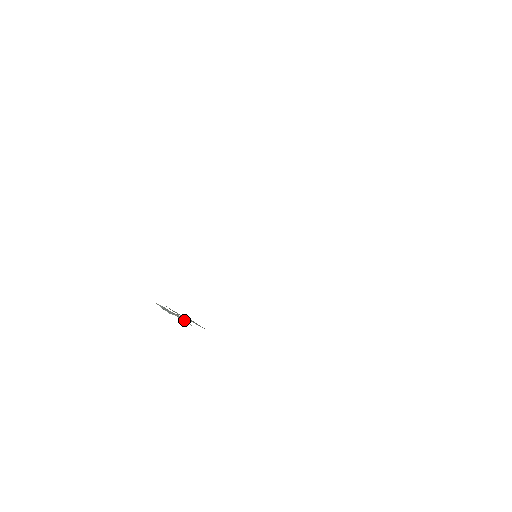
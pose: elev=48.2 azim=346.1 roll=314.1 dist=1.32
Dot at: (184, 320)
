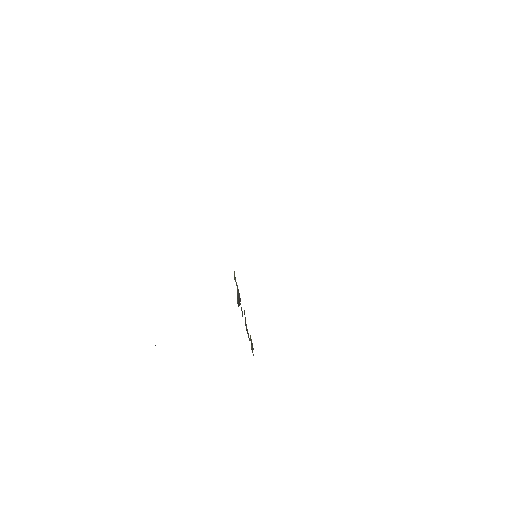
Dot at: occluded
